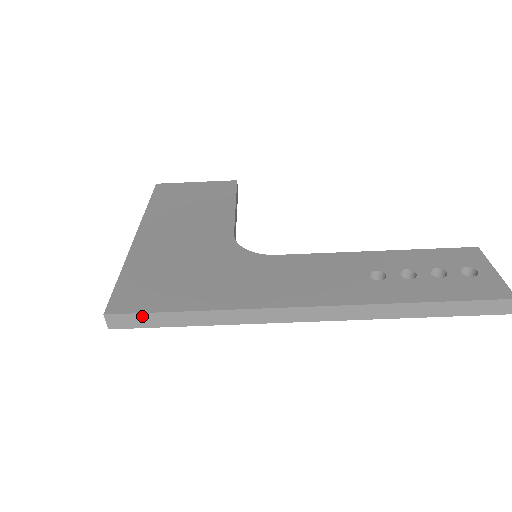
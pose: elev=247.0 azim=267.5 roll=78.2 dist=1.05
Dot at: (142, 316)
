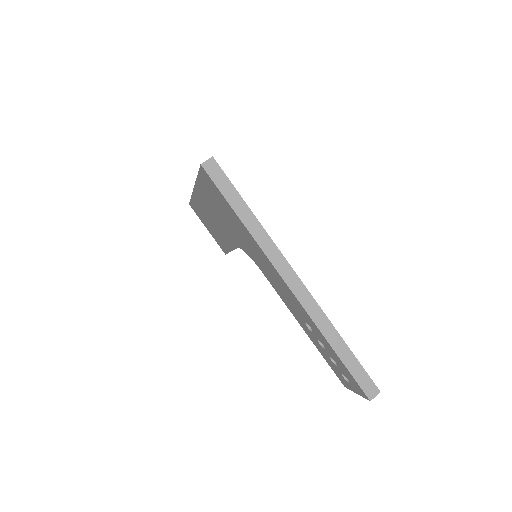
Dot at: (226, 181)
